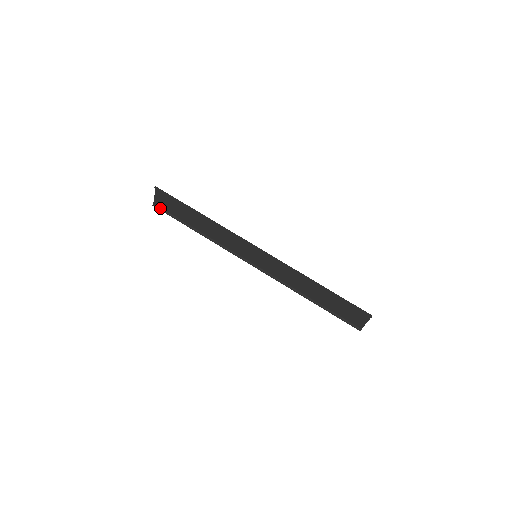
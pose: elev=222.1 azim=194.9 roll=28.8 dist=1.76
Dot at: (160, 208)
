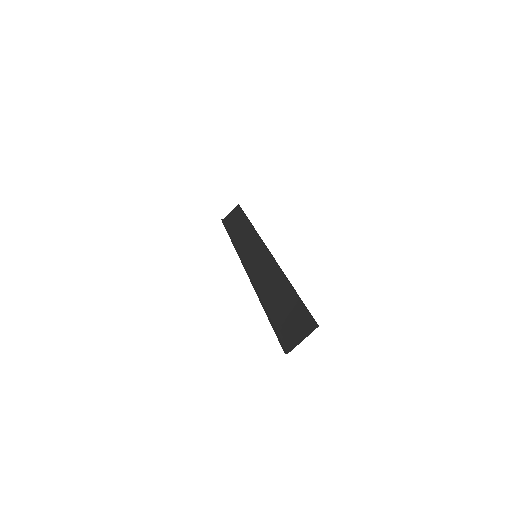
Dot at: (224, 222)
